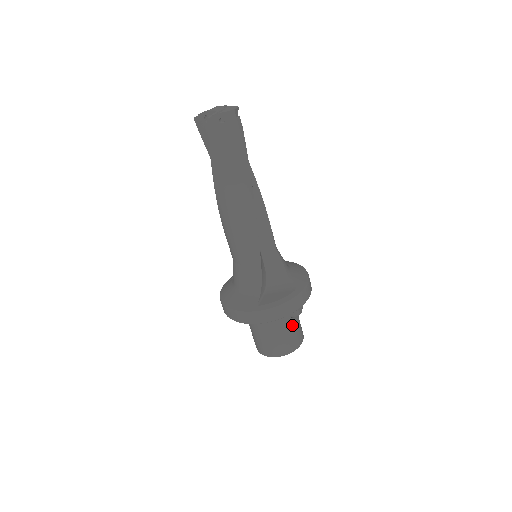
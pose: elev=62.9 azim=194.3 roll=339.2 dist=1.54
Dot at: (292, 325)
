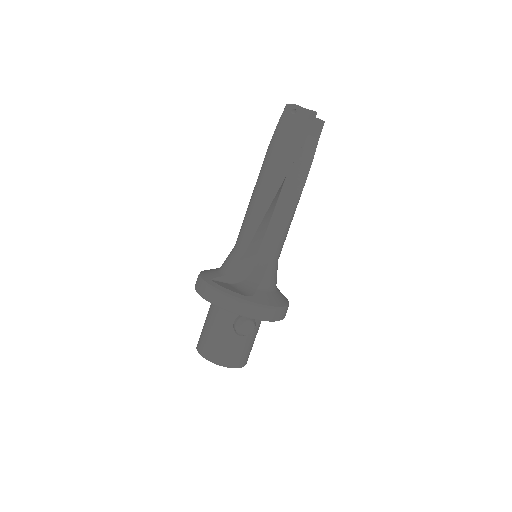
Dot at: (229, 337)
